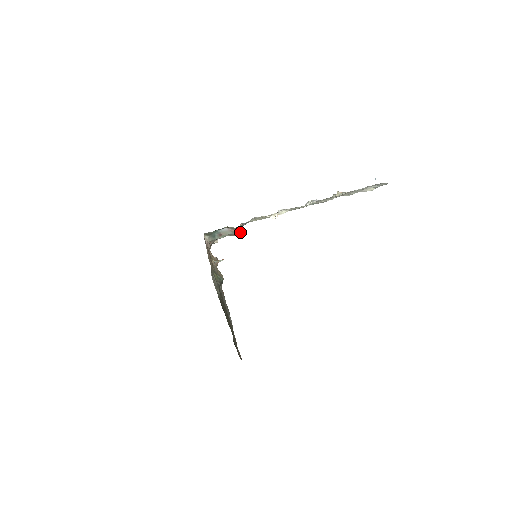
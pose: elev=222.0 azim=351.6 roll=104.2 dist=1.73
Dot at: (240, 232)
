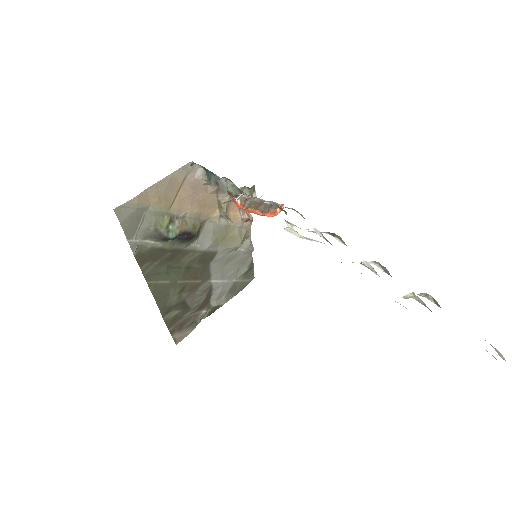
Dot at: (236, 203)
